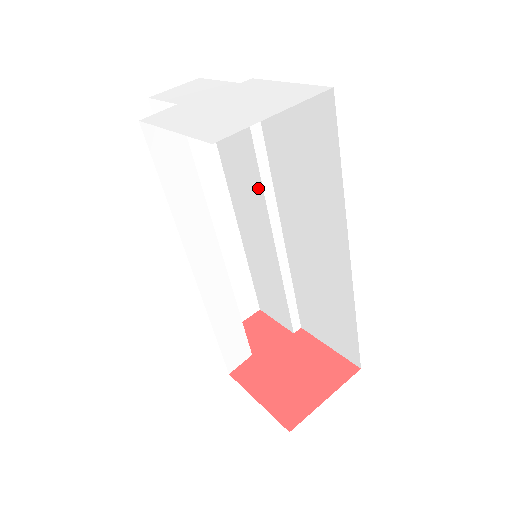
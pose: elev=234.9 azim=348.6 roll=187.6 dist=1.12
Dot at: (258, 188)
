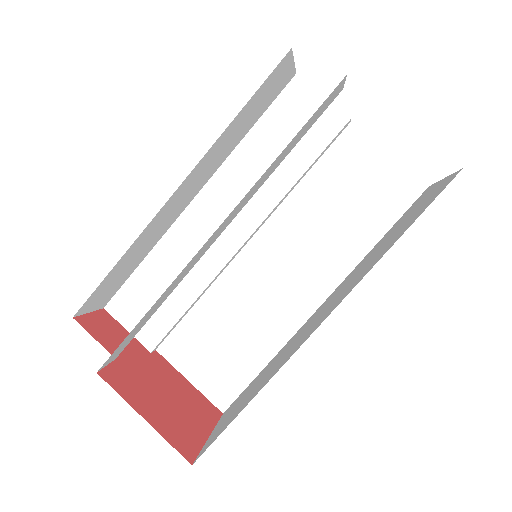
Dot at: (273, 197)
